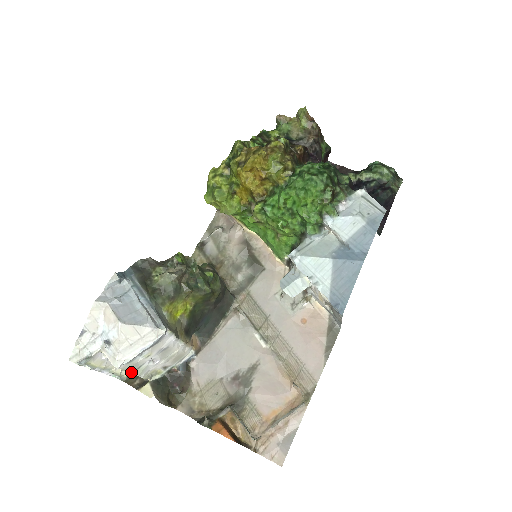
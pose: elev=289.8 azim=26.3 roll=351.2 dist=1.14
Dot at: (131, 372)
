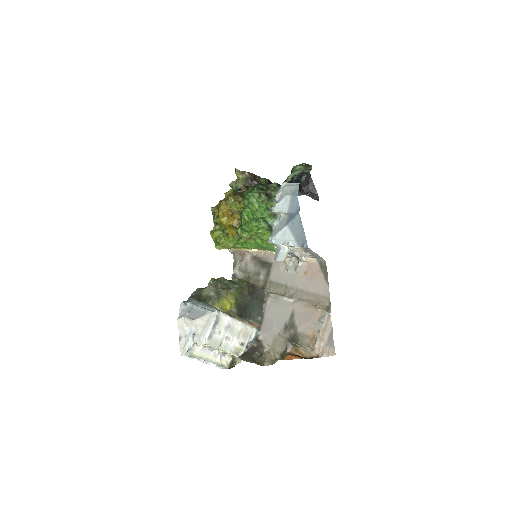
Dot at: (217, 348)
